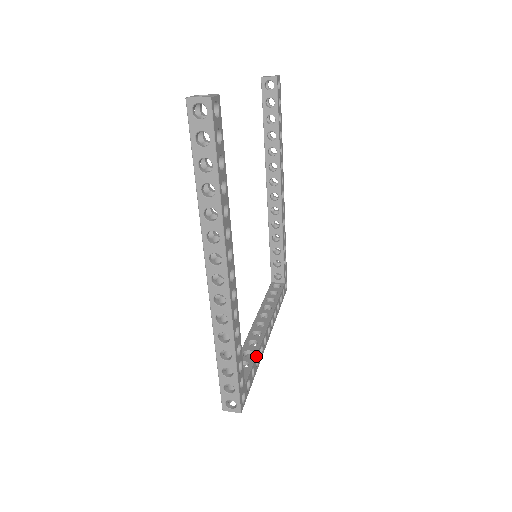
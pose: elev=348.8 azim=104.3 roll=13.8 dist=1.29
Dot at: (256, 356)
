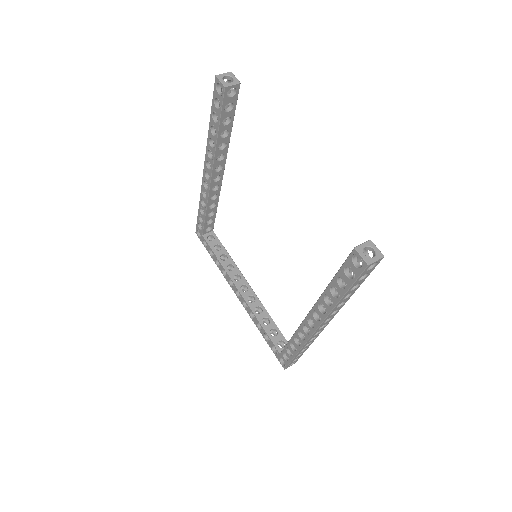
Dot at: (272, 319)
